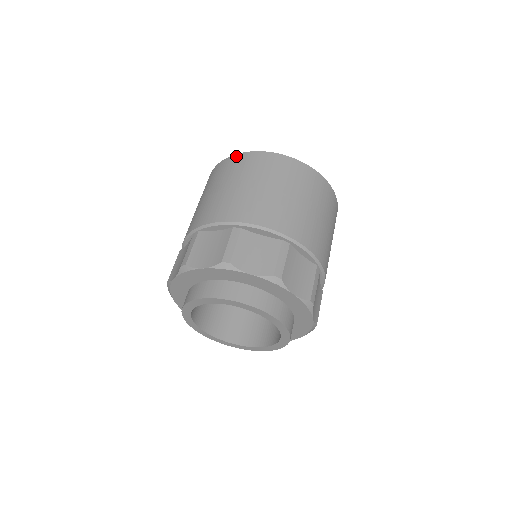
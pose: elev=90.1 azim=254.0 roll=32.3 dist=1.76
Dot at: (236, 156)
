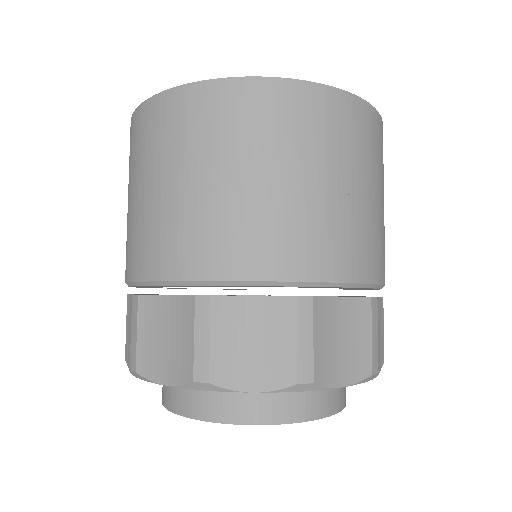
Dot at: (159, 100)
